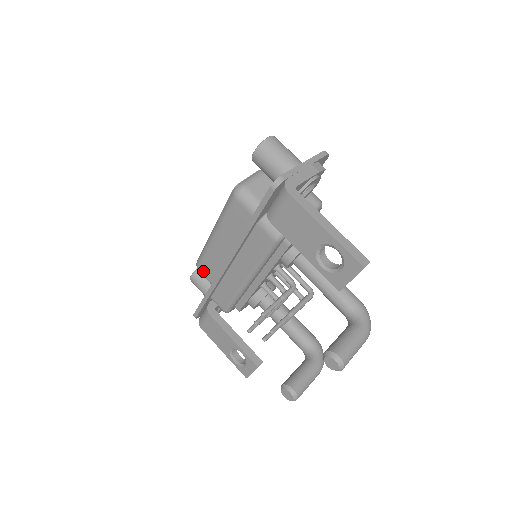
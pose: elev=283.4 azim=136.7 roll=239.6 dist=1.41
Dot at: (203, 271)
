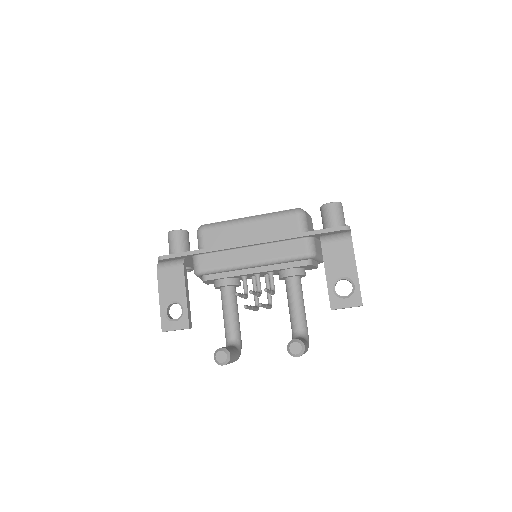
Dot at: (206, 234)
